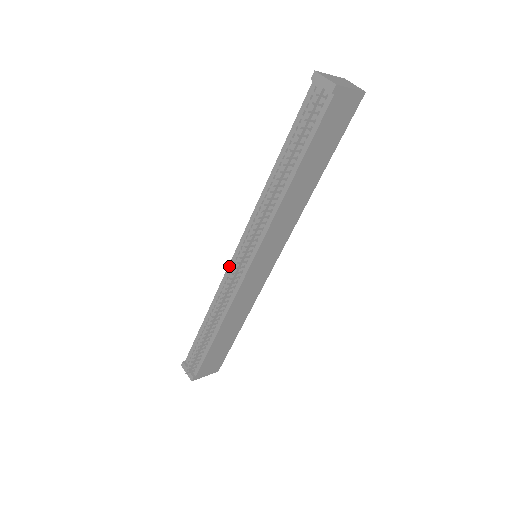
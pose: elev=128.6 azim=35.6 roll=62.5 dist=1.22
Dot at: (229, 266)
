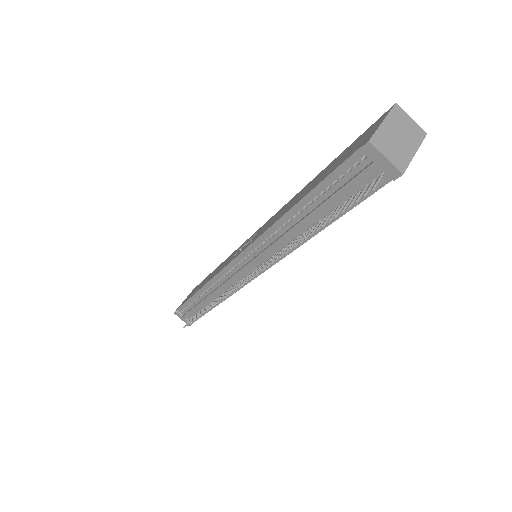
Dot at: (226, 268)
